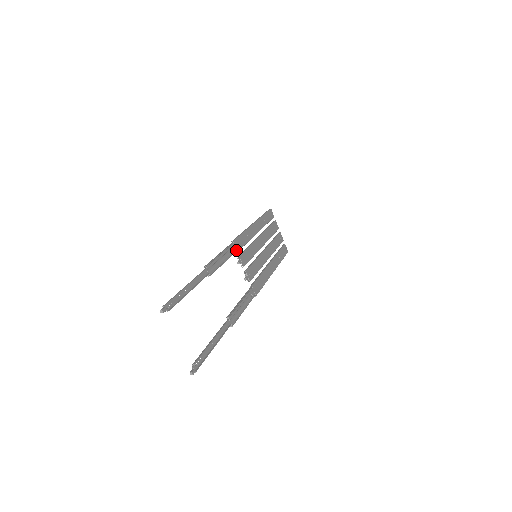
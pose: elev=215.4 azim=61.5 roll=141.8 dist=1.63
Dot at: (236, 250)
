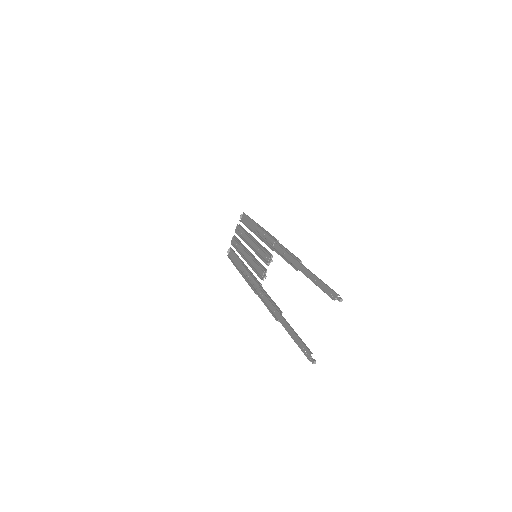
Dot at: (274, 248)
